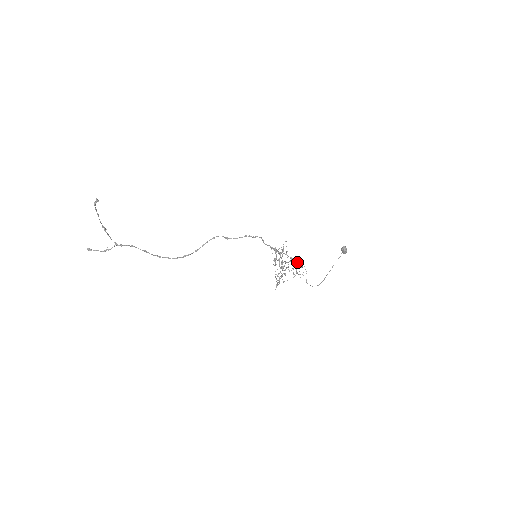
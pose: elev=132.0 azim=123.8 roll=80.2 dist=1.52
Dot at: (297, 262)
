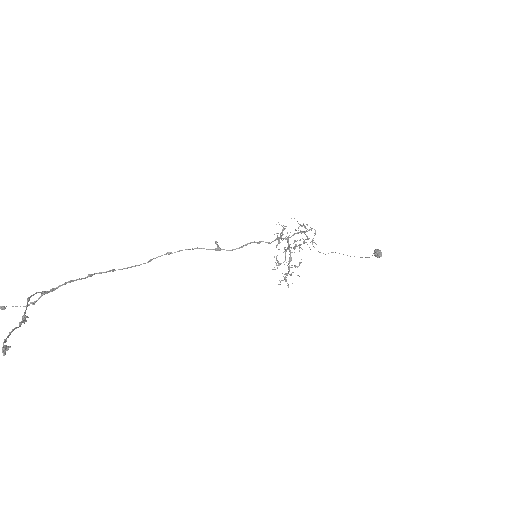
Dot at: (308, 239)
